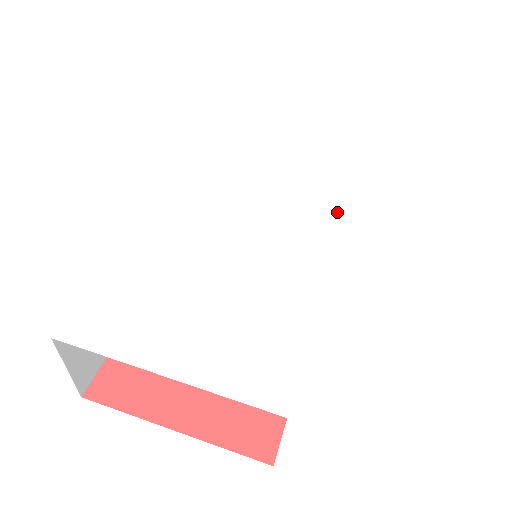
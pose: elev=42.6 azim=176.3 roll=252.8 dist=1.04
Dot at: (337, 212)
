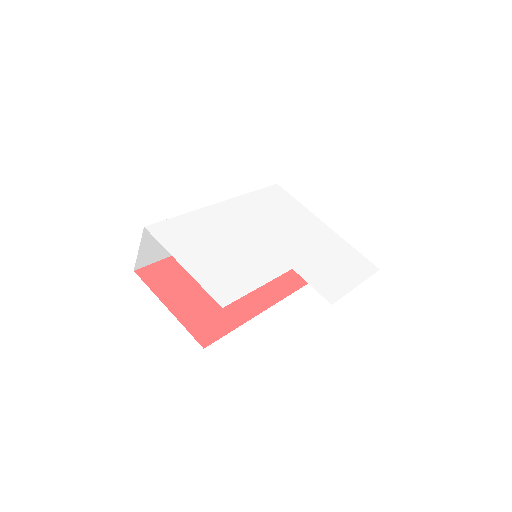
Dot at: (309, 255)
